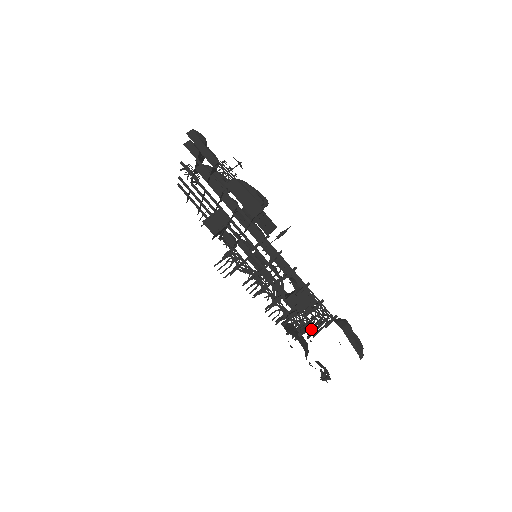
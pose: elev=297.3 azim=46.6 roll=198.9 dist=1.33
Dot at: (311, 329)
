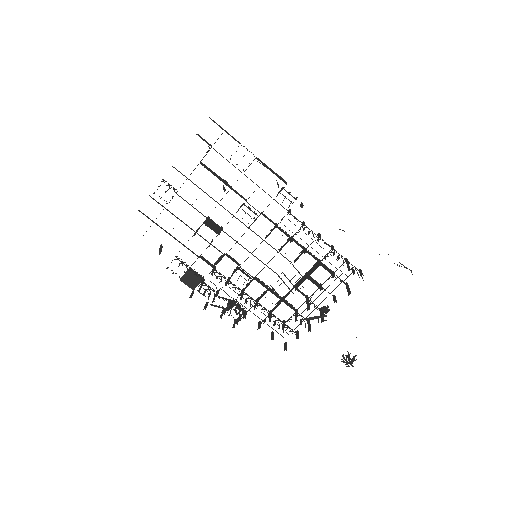
Dot at: occluded
